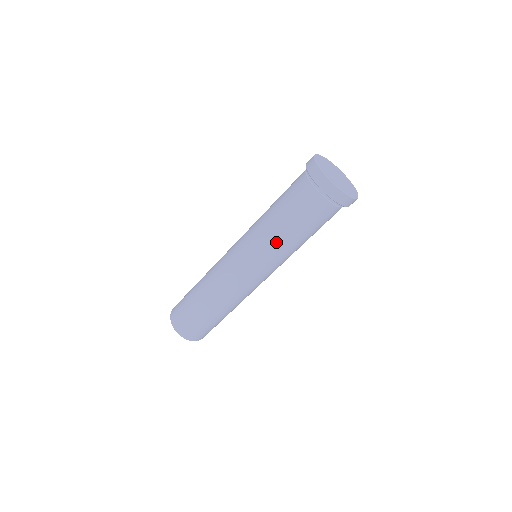
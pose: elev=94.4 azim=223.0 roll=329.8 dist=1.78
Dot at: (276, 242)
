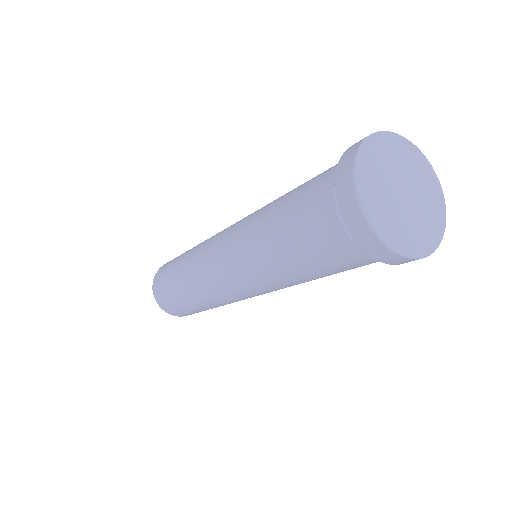
Dot at: (286, 282)
